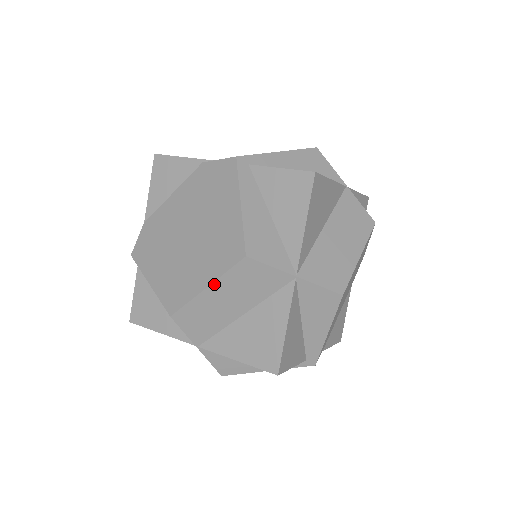
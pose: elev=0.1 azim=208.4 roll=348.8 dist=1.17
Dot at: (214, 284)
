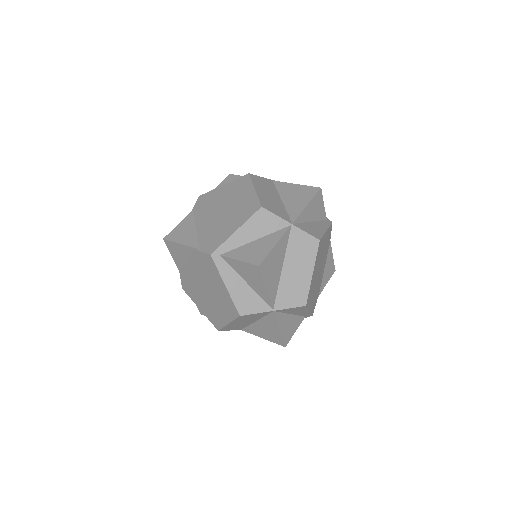
Dot at: (231, 322)
